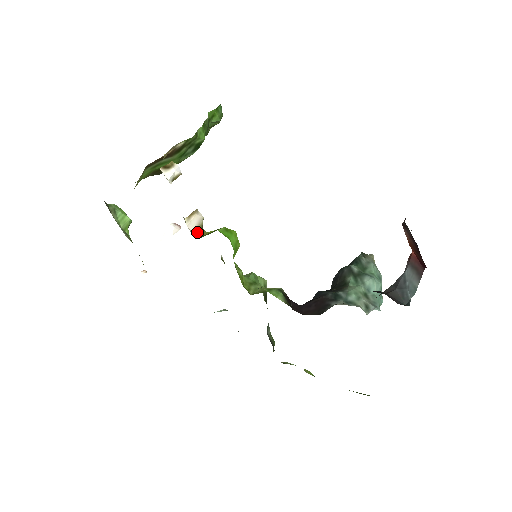
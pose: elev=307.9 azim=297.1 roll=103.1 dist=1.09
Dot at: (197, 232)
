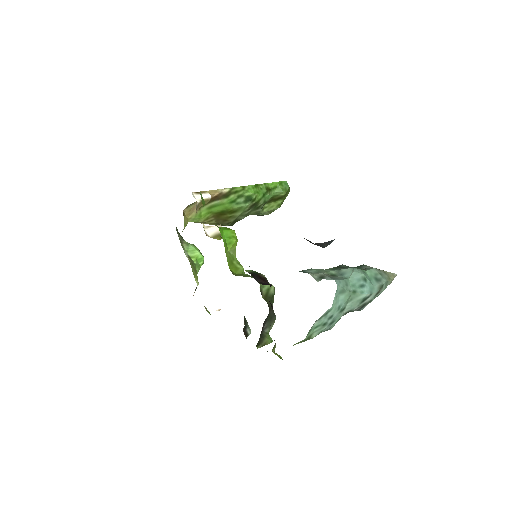
Dot at: (214, 237)
